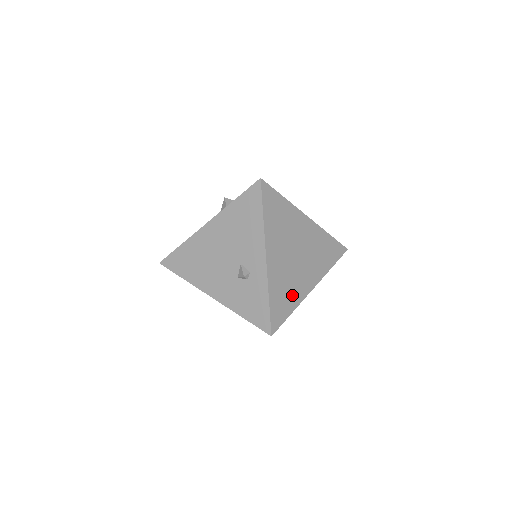
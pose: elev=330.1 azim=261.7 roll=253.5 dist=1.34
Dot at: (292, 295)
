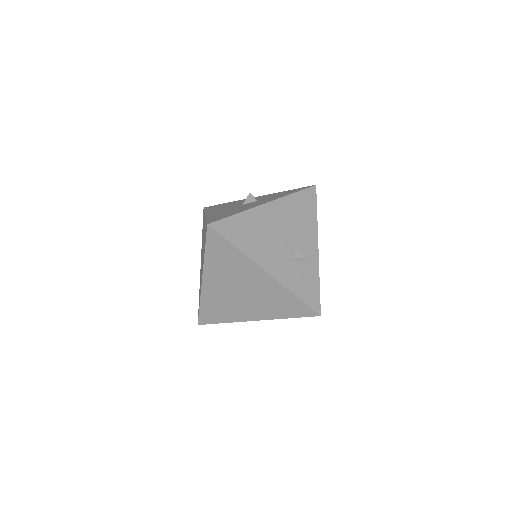
Dot at: occluded
